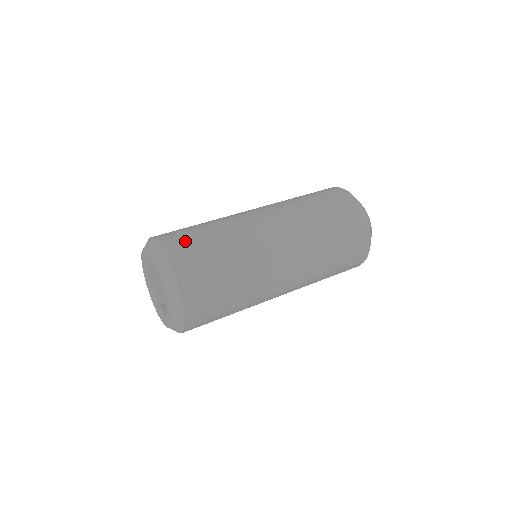
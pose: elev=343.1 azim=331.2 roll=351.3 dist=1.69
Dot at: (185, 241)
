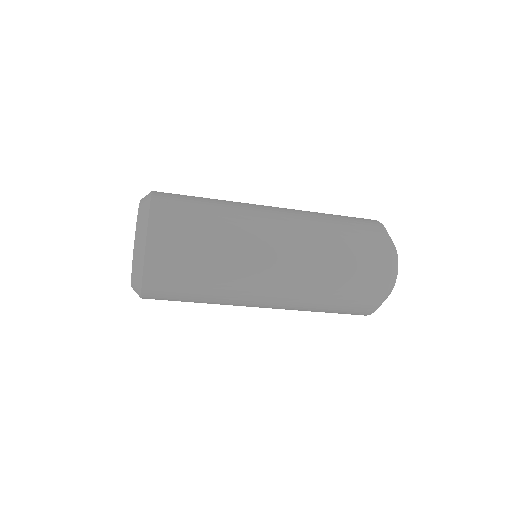
Dot at: (177, 217)
